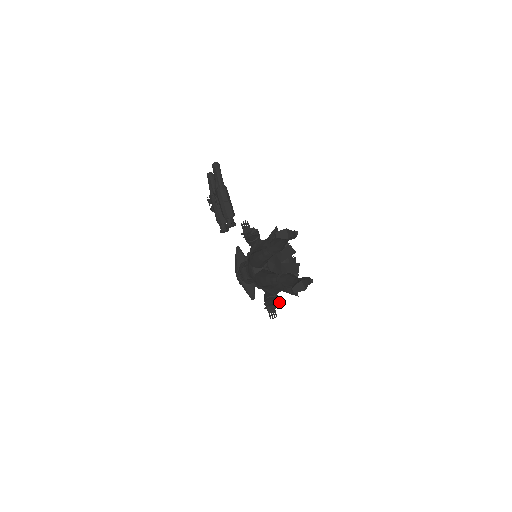
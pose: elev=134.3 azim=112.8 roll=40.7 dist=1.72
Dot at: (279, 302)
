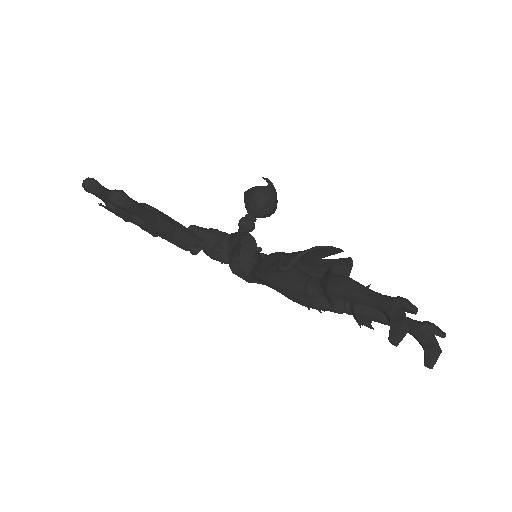
Dot at: occluded
